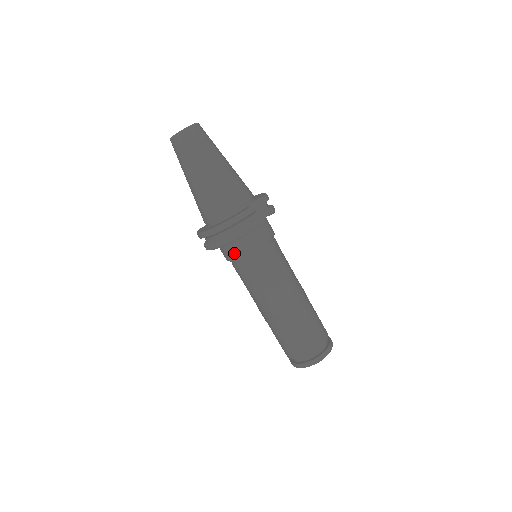
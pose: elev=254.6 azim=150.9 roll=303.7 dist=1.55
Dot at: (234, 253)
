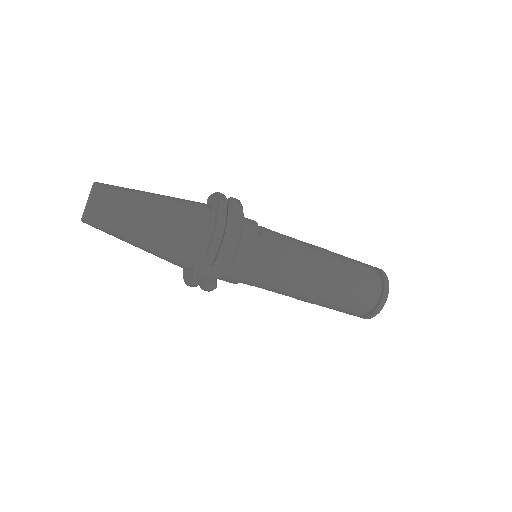
Dot at: occluded
